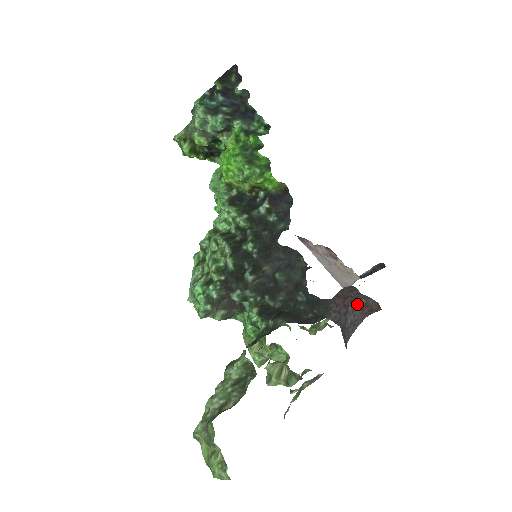
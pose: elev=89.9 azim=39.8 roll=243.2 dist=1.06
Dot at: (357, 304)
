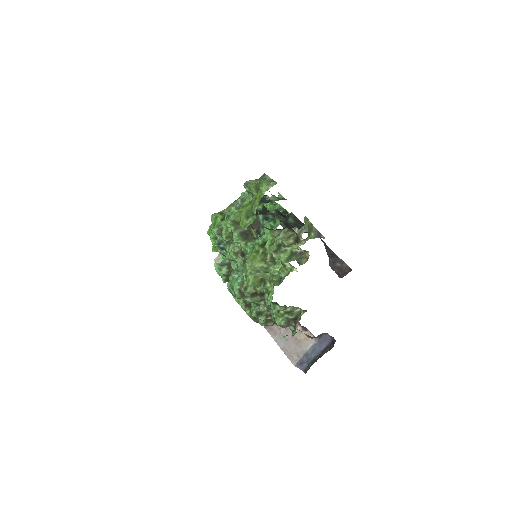
Dot at: (334, 267)
